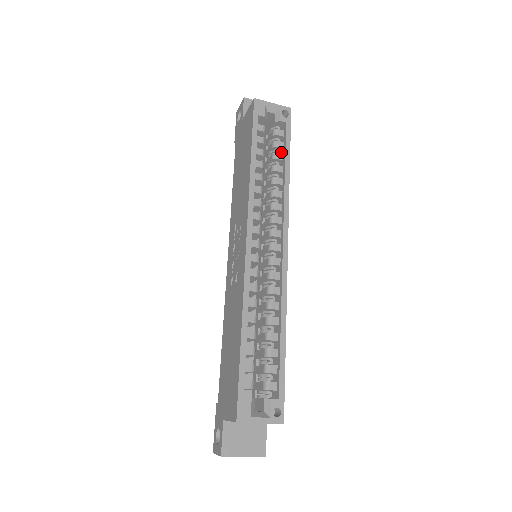
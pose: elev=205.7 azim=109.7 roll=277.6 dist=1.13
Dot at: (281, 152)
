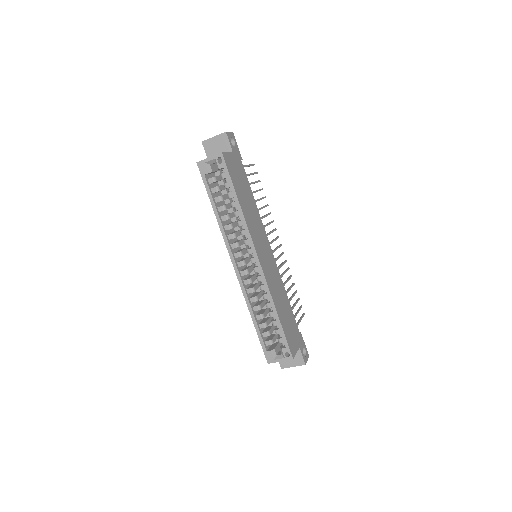
Dot at: occluded
